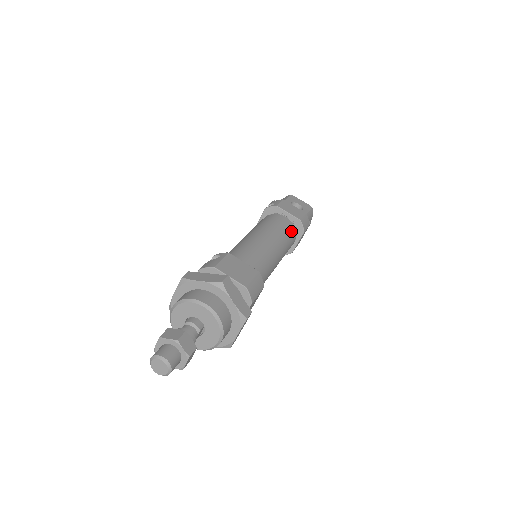
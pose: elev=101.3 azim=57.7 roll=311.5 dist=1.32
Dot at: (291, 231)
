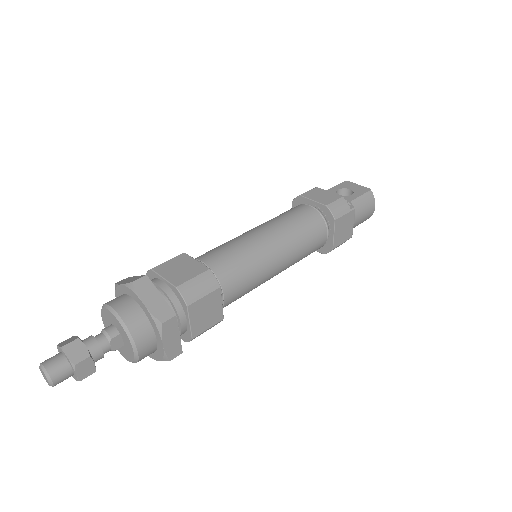
Dot at: (312, 221)
